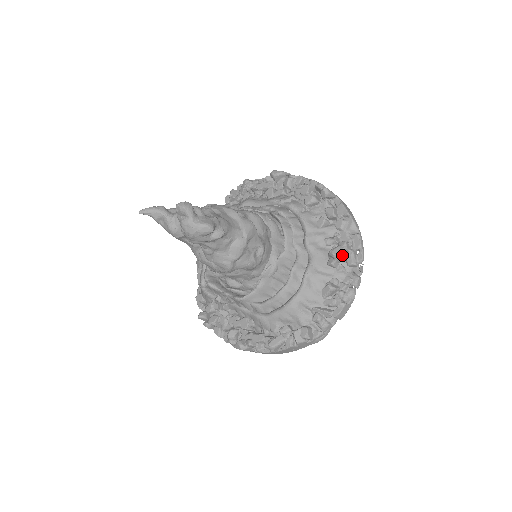
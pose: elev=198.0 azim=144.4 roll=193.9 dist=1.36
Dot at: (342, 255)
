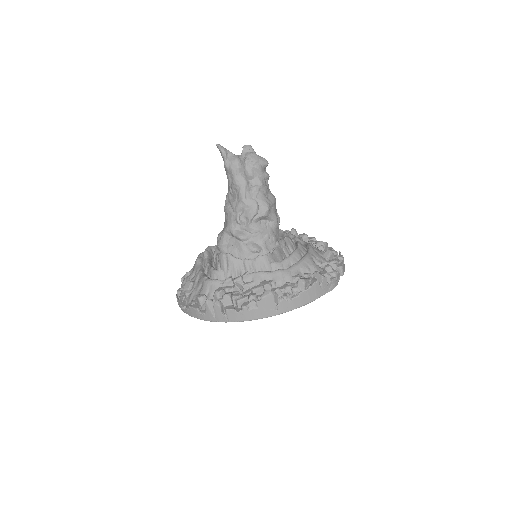
Dot at: (326, 243)
